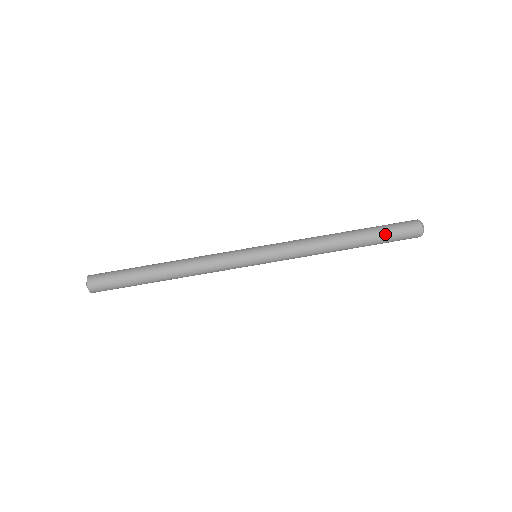
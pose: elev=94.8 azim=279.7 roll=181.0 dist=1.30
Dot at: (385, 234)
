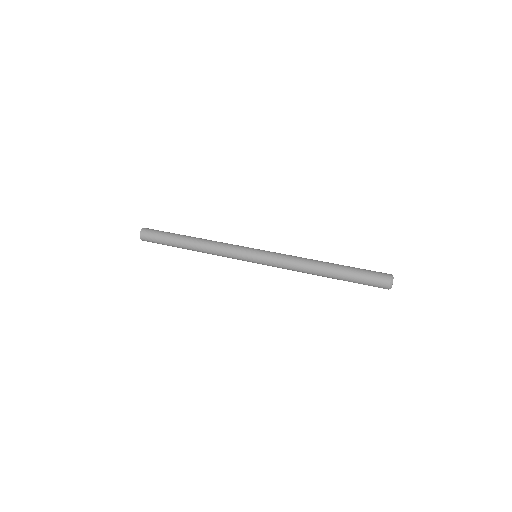
Dot at: (359, 268)
